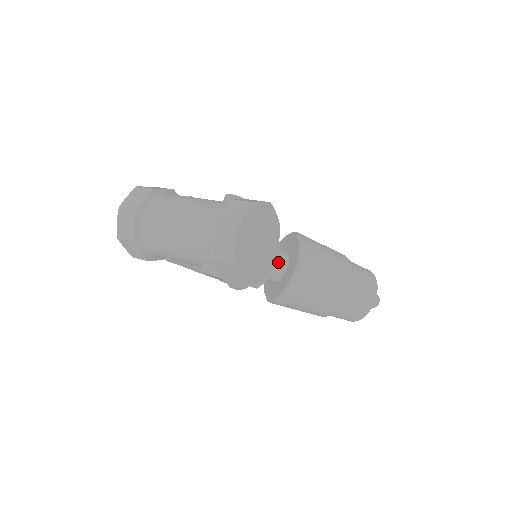
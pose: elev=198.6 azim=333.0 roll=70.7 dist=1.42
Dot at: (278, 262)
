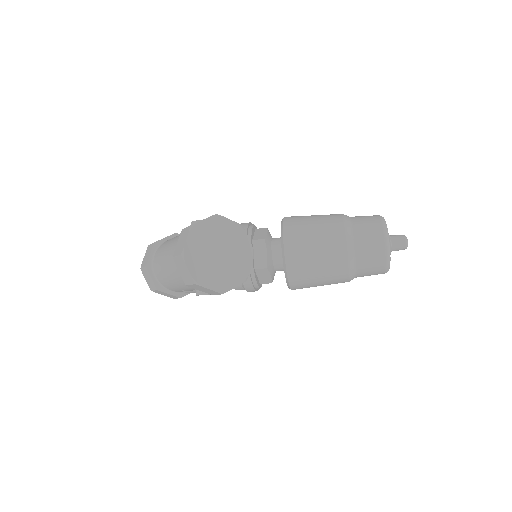
Dot at: (273, 253)
